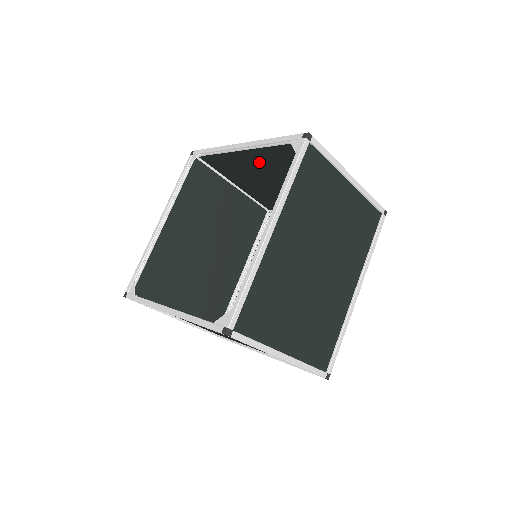
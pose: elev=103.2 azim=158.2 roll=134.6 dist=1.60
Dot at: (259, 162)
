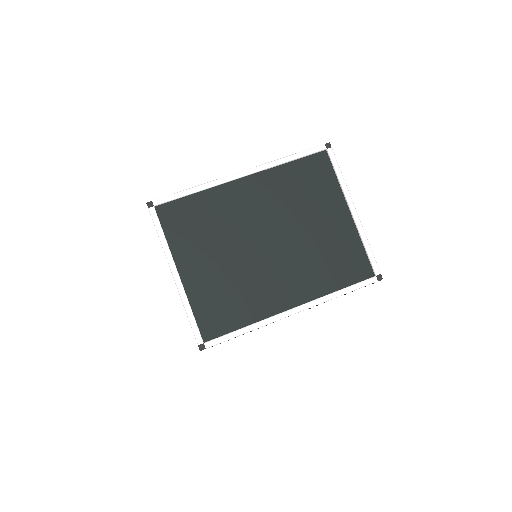
Dot at: occluded
